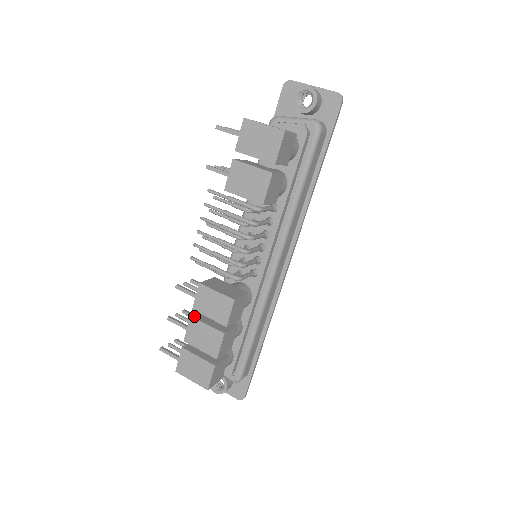
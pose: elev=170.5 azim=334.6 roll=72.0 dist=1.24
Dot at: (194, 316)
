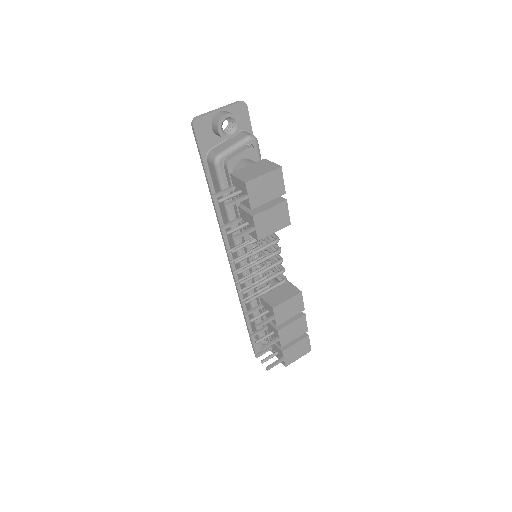
Dot at: (278, 328)
